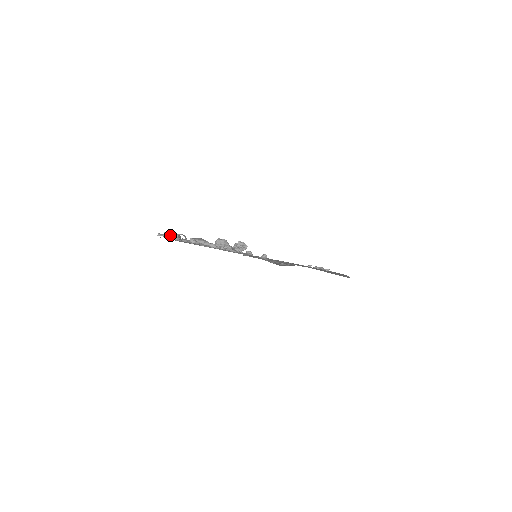
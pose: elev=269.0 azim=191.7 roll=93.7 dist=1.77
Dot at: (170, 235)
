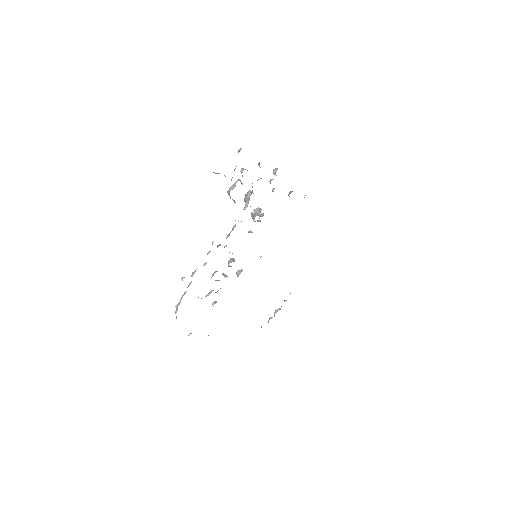
Dot at: occluded
